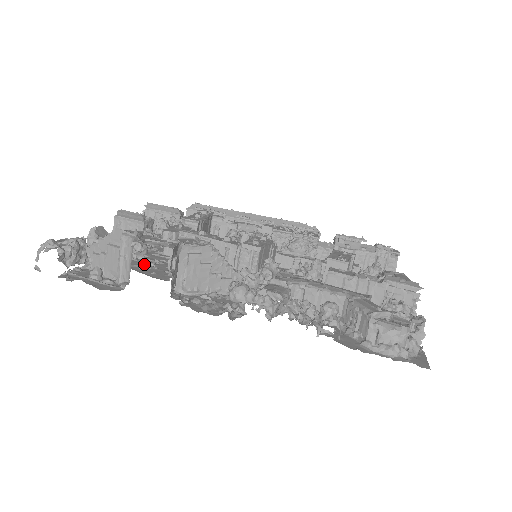
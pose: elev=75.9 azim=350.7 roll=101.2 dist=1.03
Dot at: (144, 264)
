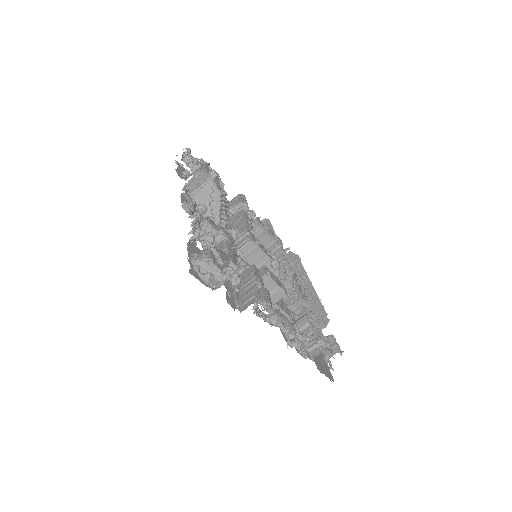
Dot at: occluded
